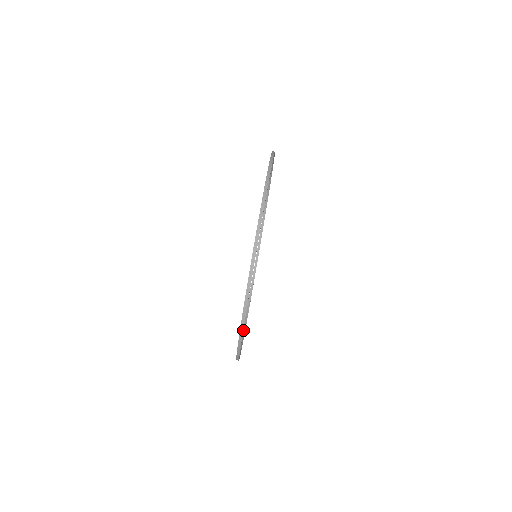
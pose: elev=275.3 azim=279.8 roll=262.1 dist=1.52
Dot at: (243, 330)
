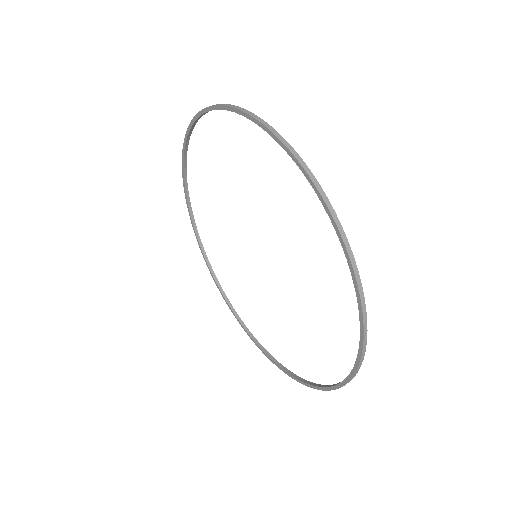
Dot at: (353, 367)
